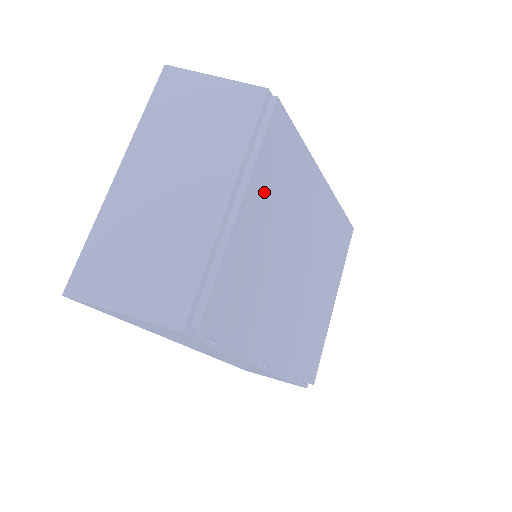
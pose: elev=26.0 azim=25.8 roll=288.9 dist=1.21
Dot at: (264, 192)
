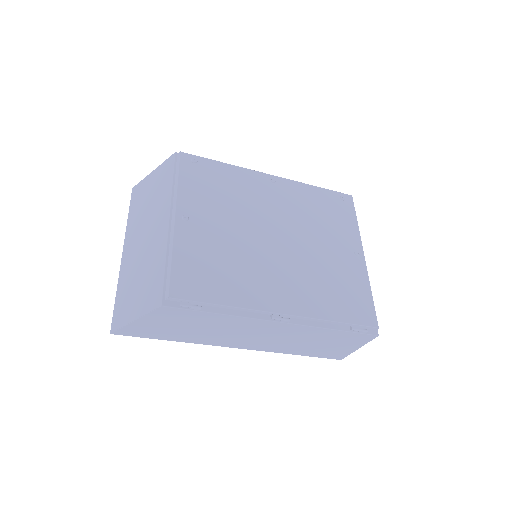
Dot at: (198, 204)
